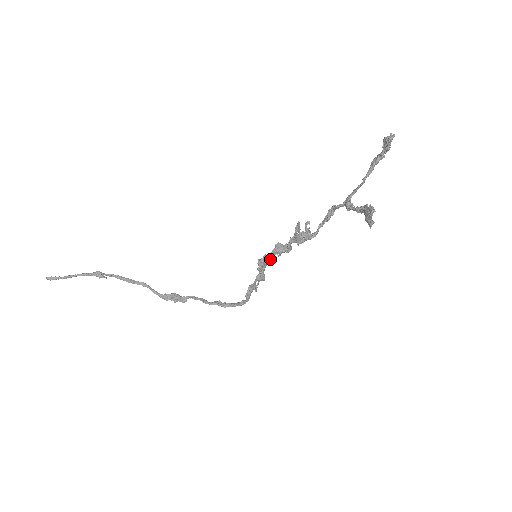
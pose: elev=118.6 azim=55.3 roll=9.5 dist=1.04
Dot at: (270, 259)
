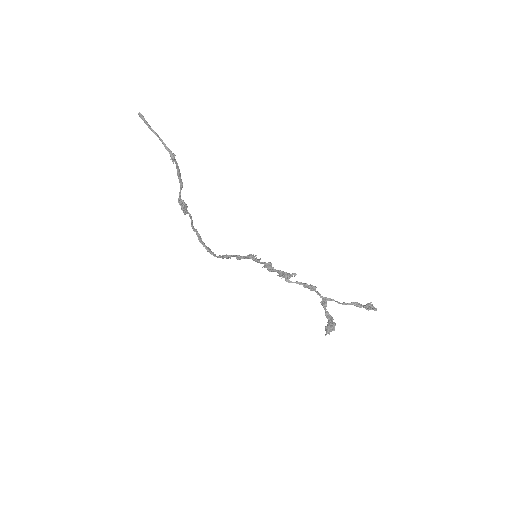
Dot at: occluded
